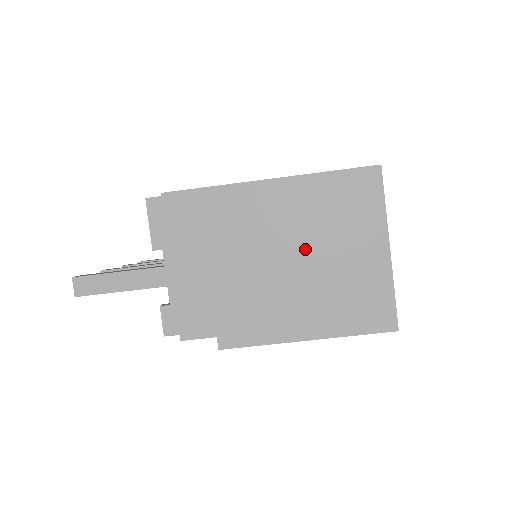
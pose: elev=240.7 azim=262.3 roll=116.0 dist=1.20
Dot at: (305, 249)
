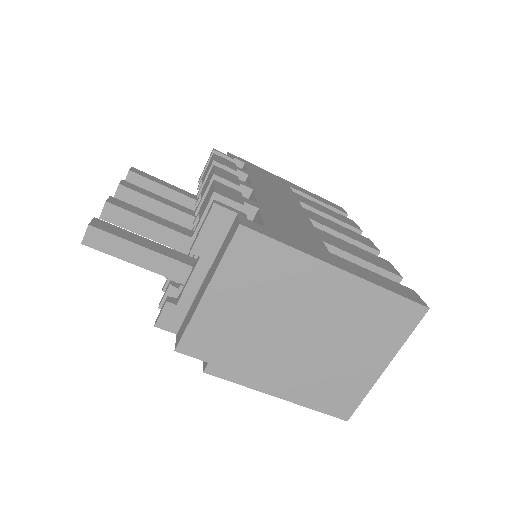
Dot at: (327, 336)
